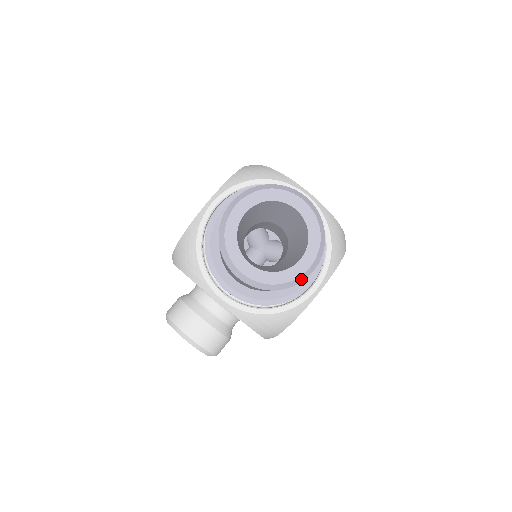
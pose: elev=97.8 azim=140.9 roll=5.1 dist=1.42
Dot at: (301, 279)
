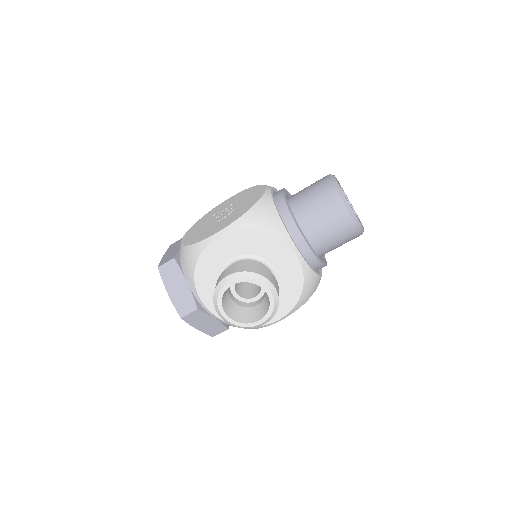
Dot at: occluded
